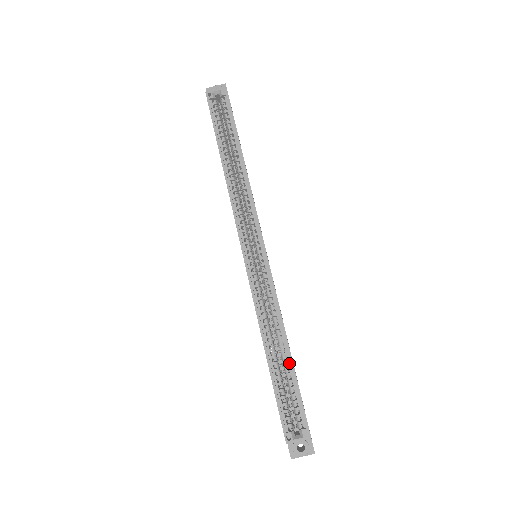
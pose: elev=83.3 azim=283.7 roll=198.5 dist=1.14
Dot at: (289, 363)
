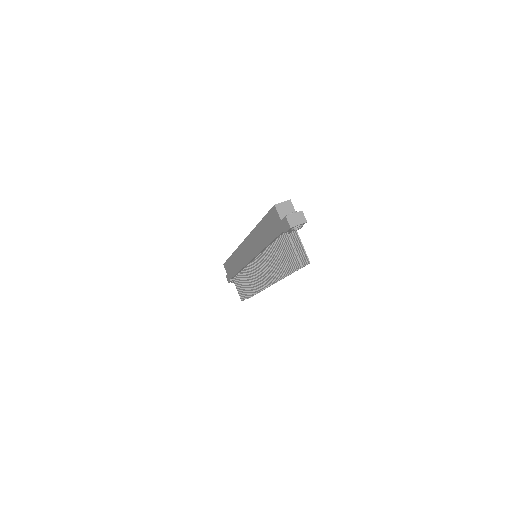
Dot at: occluded
